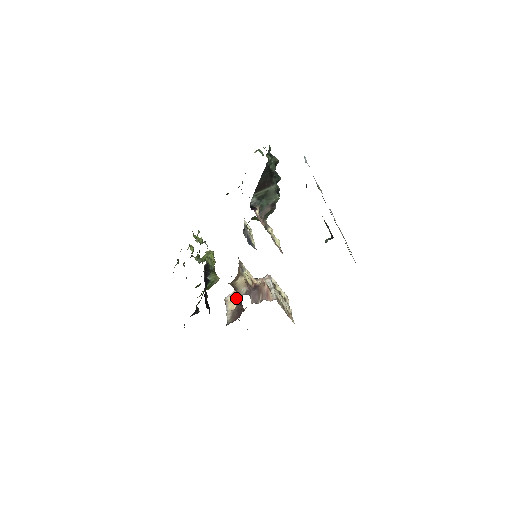
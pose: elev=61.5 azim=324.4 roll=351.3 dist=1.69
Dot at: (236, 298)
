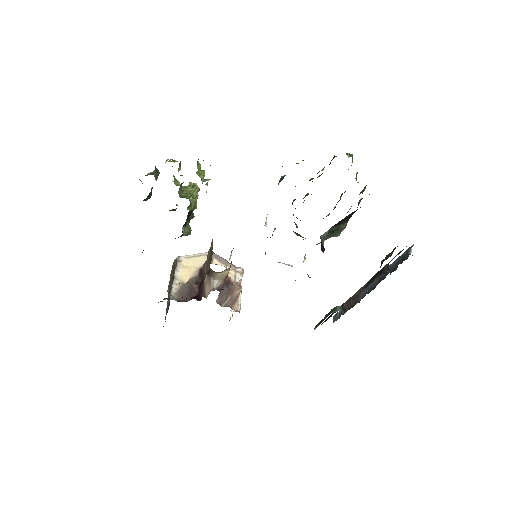
Dot at: (193, 268)
